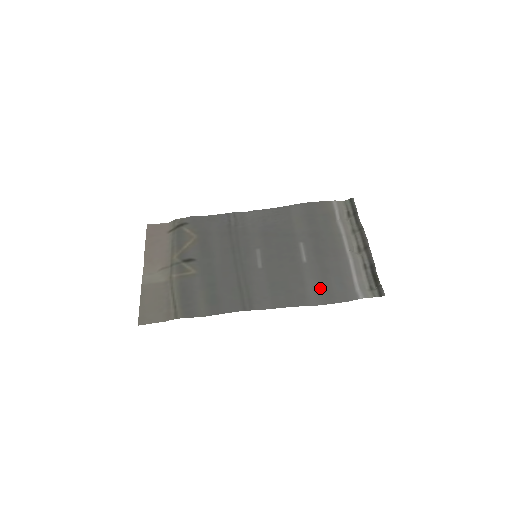
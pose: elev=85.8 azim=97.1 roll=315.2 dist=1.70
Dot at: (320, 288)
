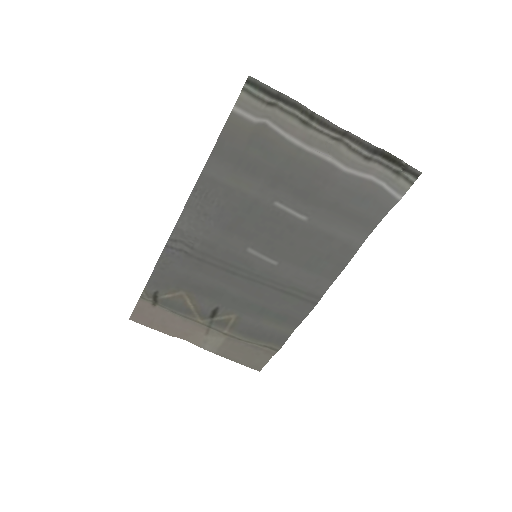
Dot at: (350, 225)
